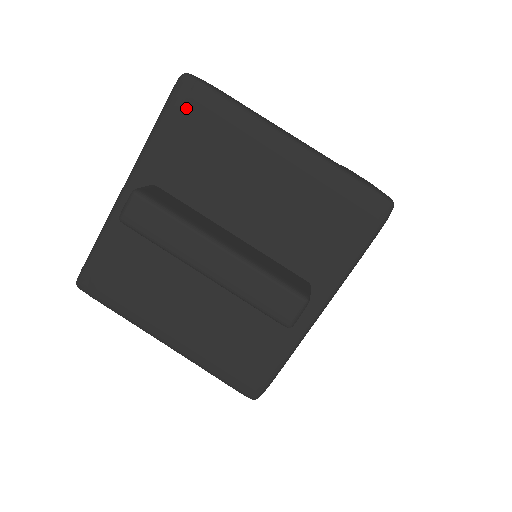
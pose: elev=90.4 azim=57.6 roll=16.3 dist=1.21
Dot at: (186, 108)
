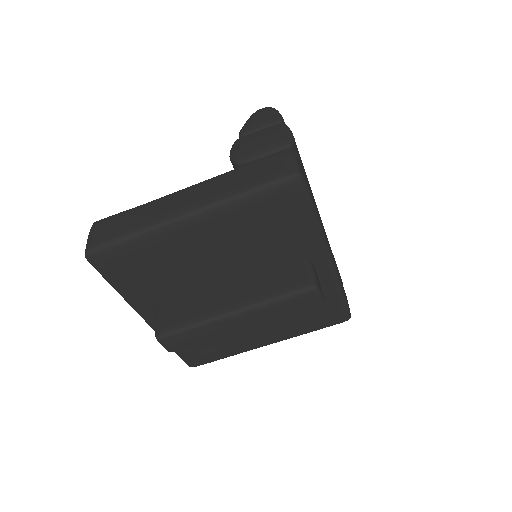
Dot at: (114, 267)
